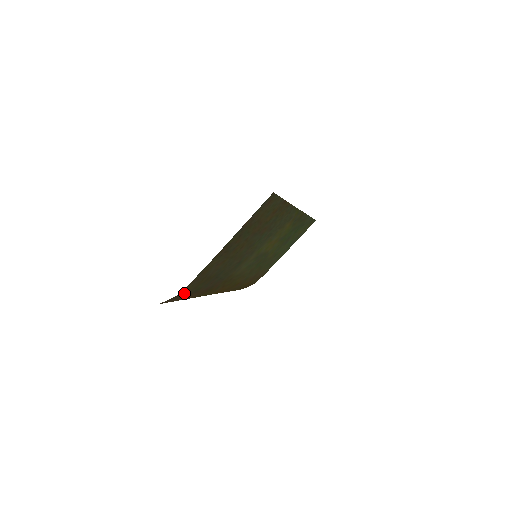
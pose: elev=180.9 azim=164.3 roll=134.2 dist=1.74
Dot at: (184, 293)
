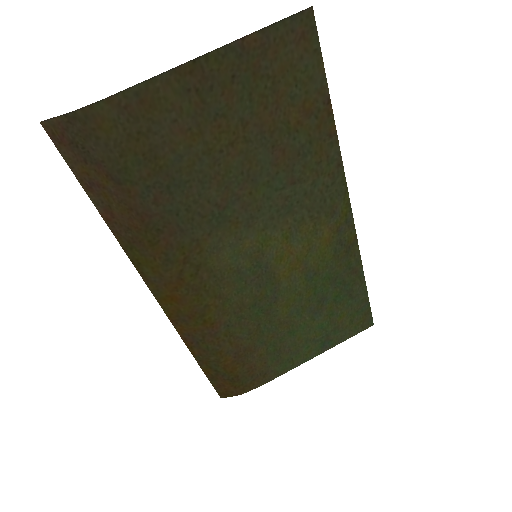
Dot at: (95, 136)
